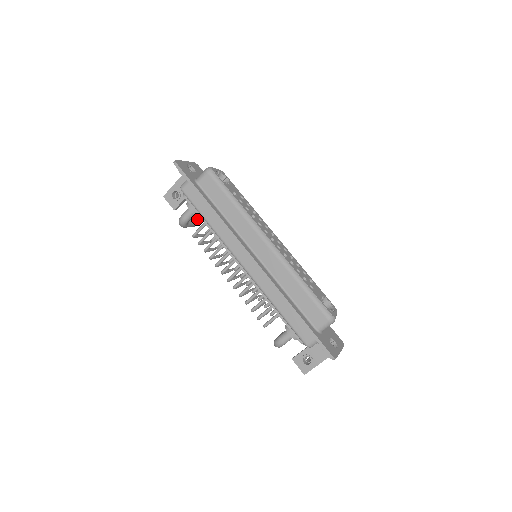
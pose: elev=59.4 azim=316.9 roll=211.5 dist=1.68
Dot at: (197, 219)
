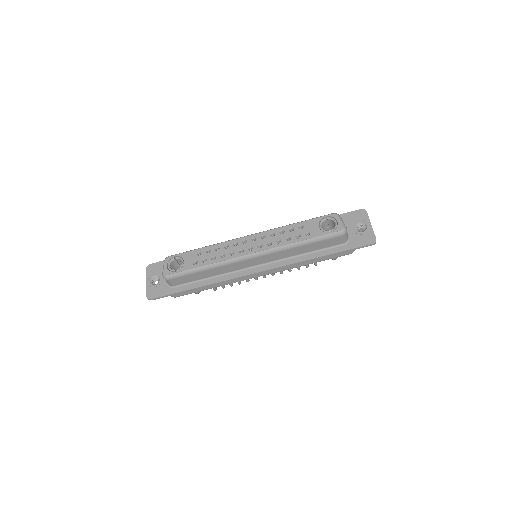
Dot at: occluded
